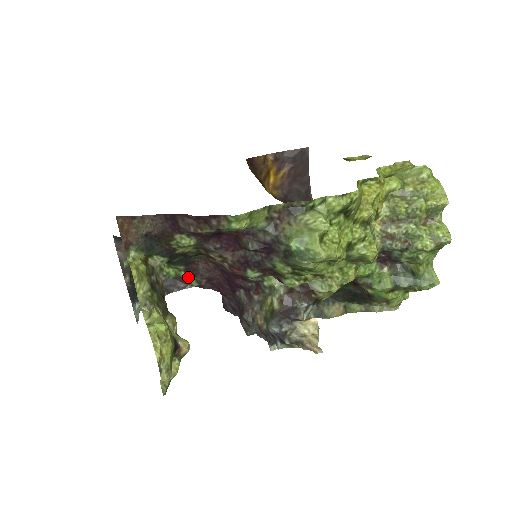
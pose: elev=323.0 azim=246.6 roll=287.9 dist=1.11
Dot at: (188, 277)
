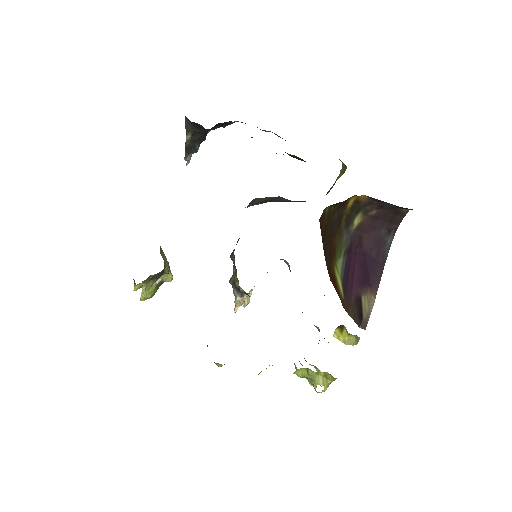
Dot at: occluded
